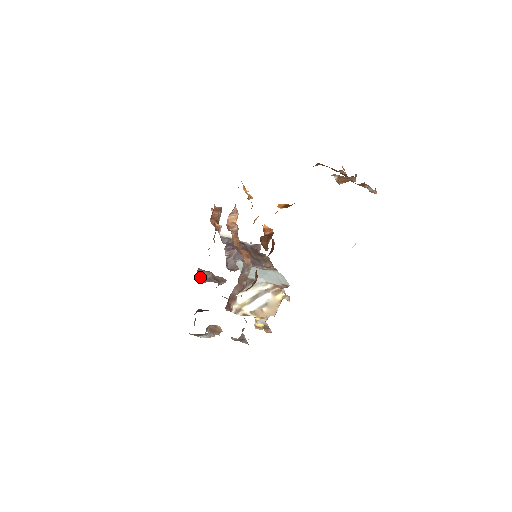
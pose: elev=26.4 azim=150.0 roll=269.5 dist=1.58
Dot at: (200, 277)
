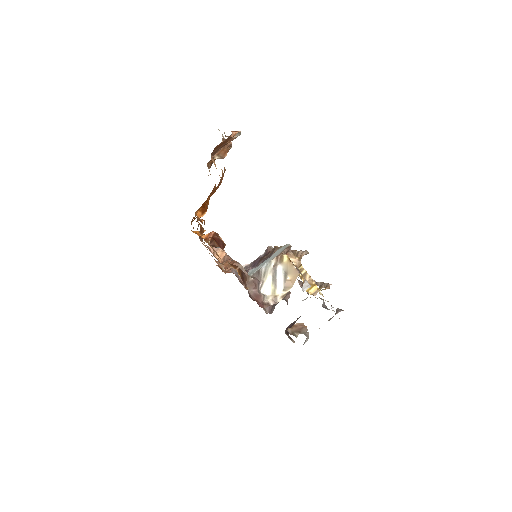
Dot at: (270, 310)
